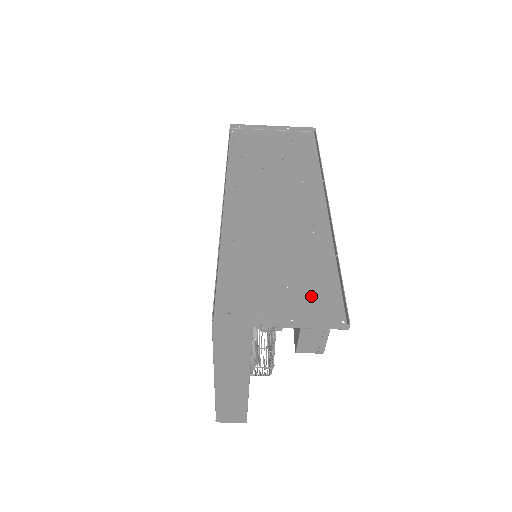
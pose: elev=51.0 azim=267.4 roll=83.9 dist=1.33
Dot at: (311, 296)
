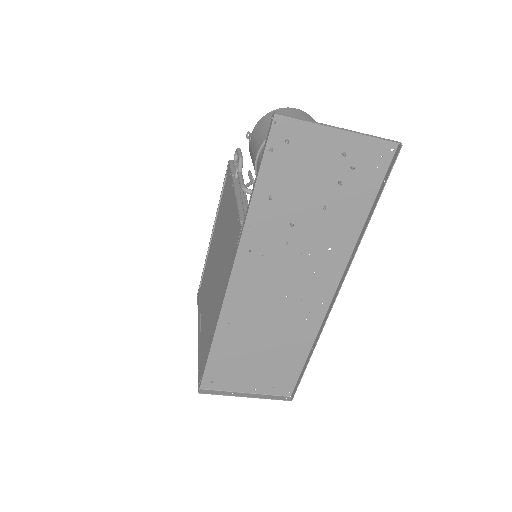
Dot at: (276, 375)
